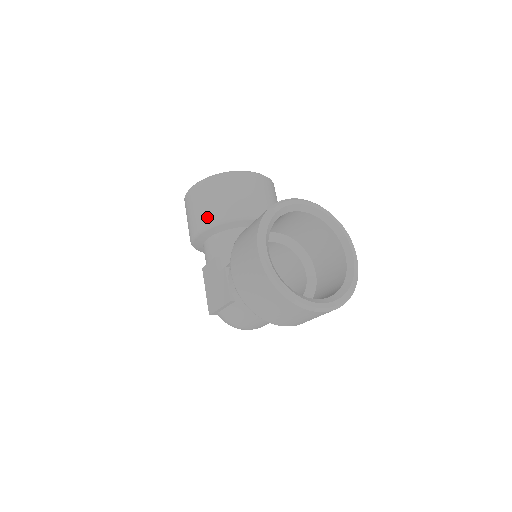
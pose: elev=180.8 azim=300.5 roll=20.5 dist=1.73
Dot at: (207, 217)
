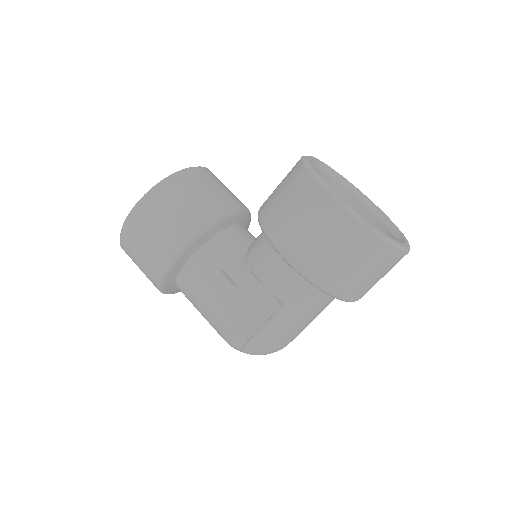
Dot at: (187, 227)
